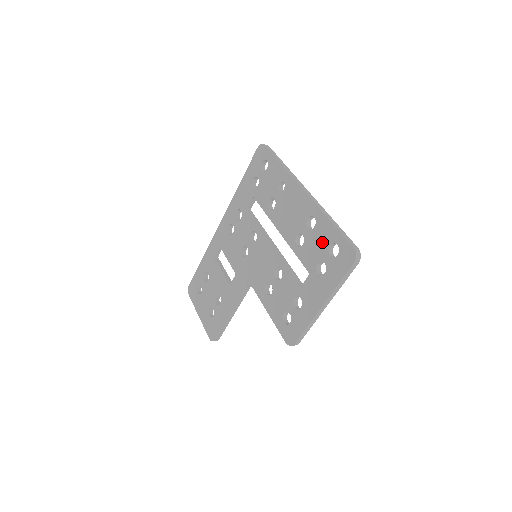
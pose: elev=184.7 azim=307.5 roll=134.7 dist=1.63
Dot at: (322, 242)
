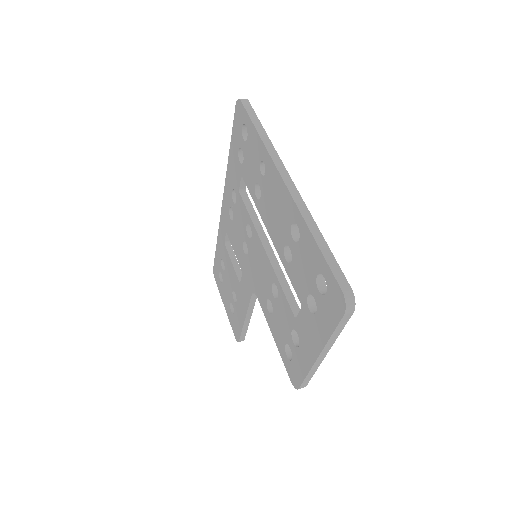
Dot at: (308, 267)
